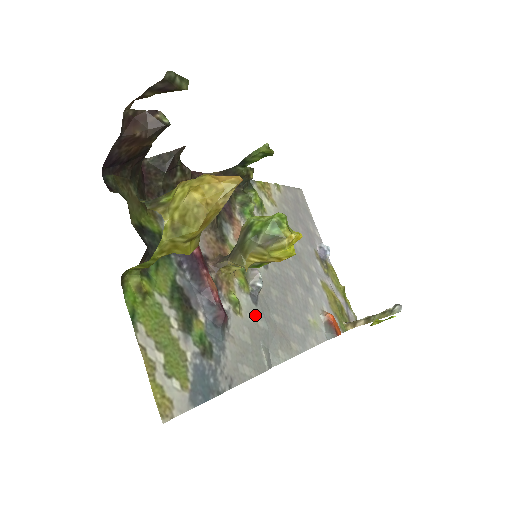
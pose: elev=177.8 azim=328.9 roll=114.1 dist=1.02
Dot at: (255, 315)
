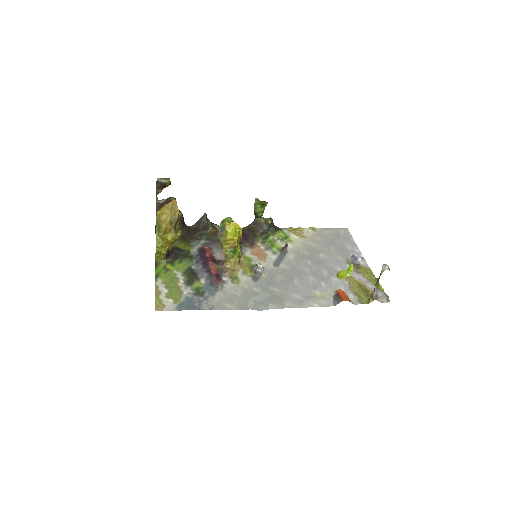
Dot at: (252, 286)
